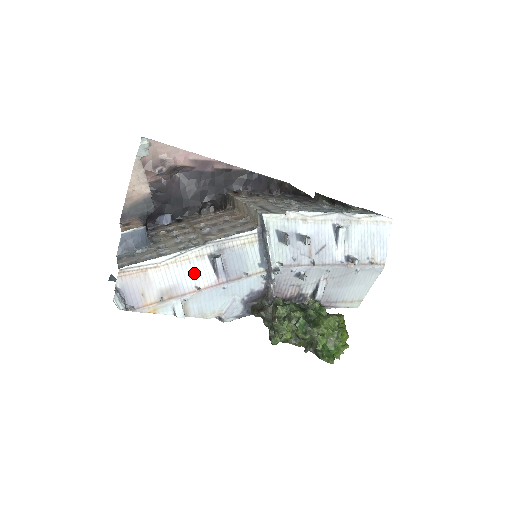
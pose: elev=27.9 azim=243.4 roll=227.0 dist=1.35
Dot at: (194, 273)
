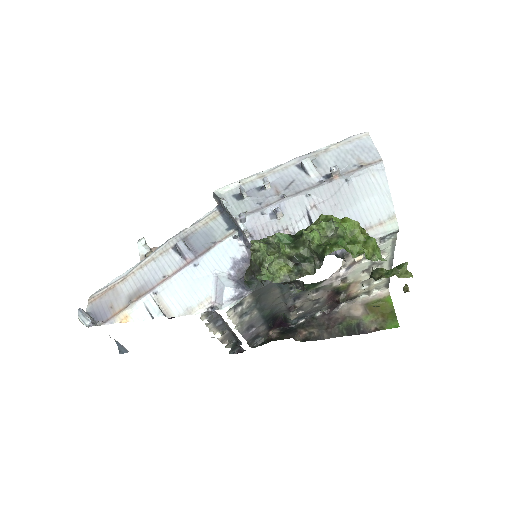
Dot at: (161, 267)
